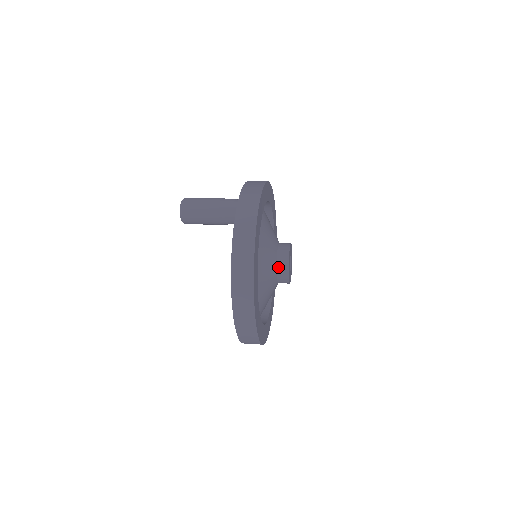
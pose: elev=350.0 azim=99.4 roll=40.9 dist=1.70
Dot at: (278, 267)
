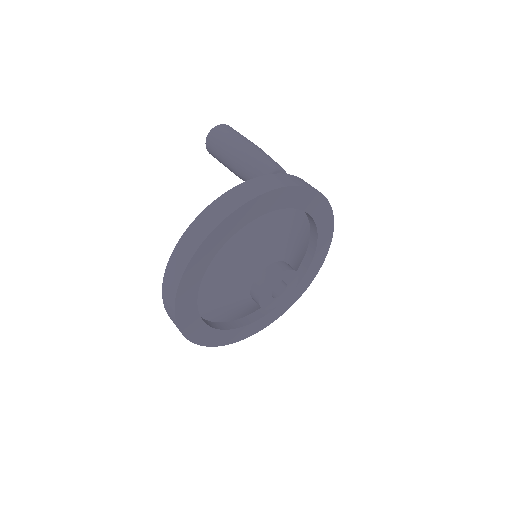
Dot at: (253, 299)
